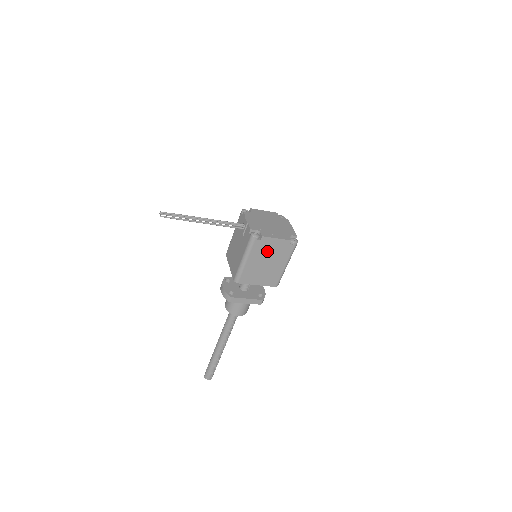
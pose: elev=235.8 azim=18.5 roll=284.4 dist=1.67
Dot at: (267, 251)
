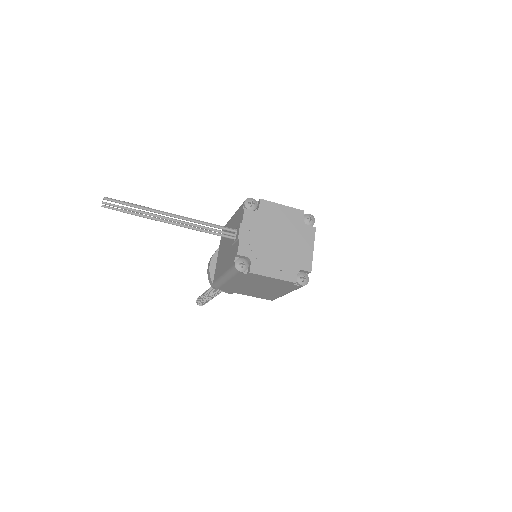
Dot at: (258, 281)
